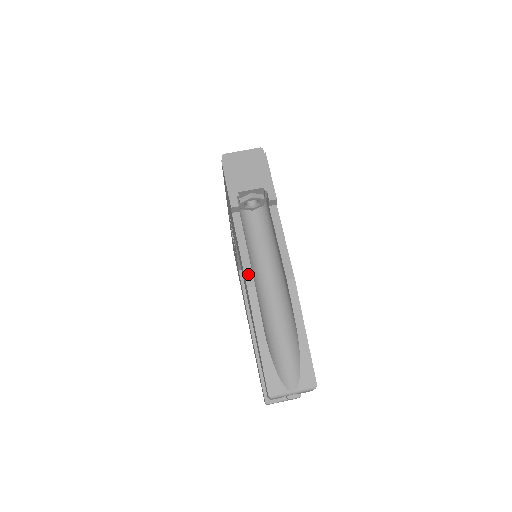
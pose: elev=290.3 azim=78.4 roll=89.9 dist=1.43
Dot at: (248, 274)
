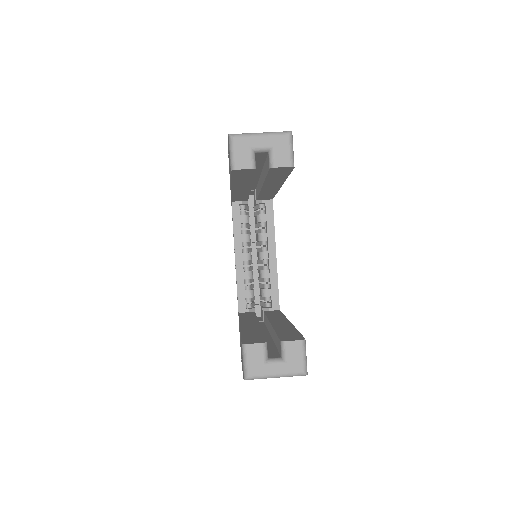
Dot at: occluded
